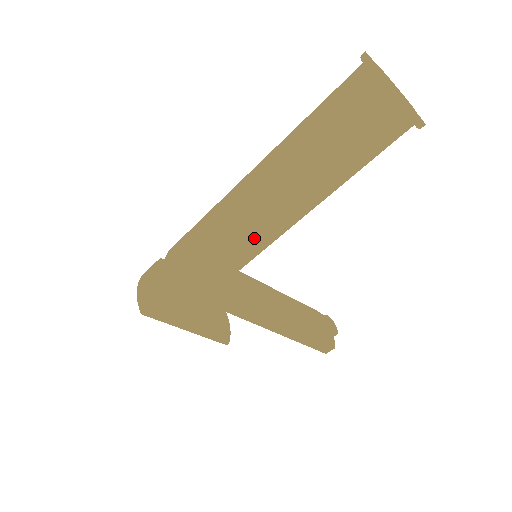
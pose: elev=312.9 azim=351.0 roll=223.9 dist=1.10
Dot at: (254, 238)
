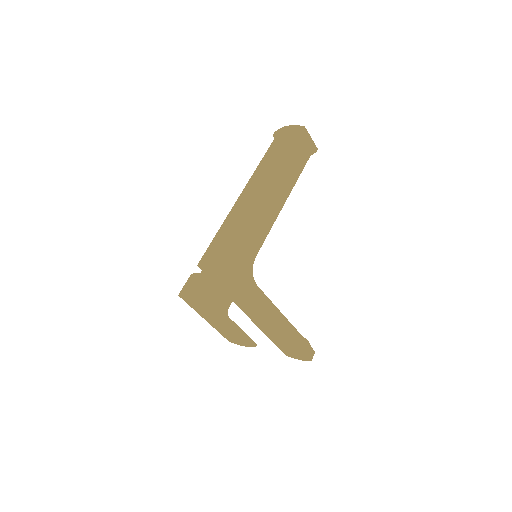
Dot at: (265, 219)
